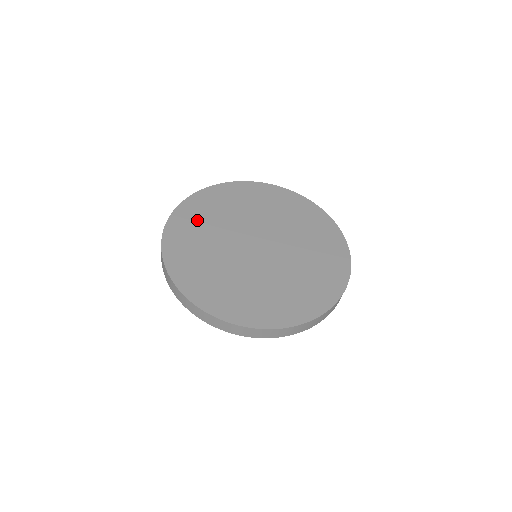
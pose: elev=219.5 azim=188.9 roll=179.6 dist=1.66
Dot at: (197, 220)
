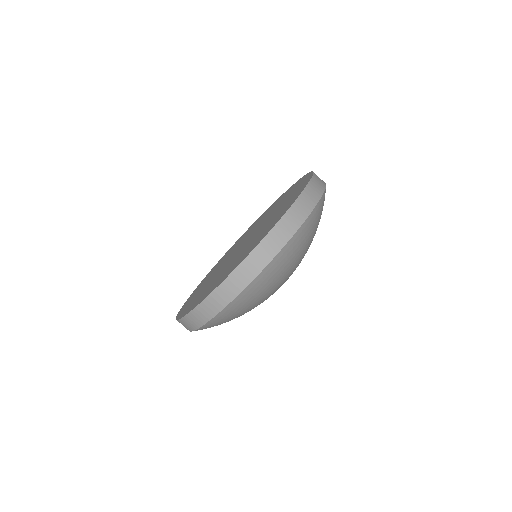
Dot at: (199, 288)
